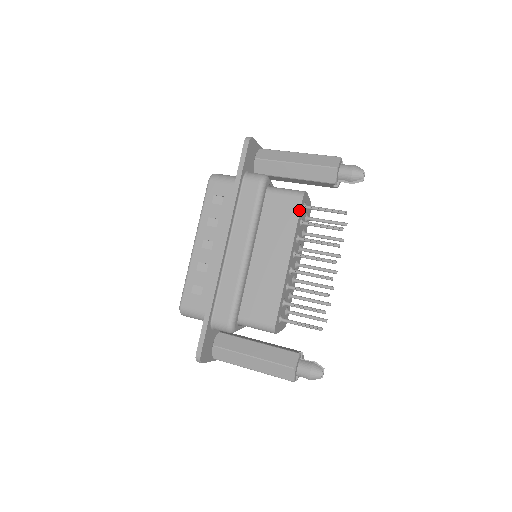
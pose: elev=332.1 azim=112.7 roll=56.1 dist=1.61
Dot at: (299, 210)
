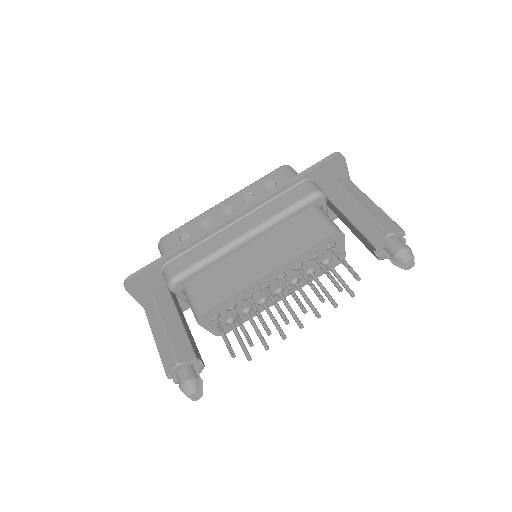
Dot at: (320, 240)
